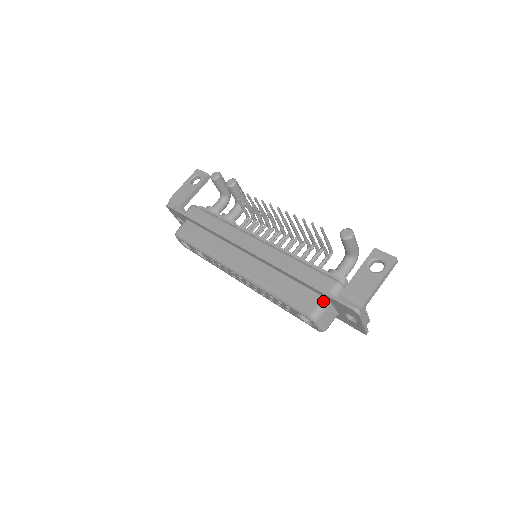
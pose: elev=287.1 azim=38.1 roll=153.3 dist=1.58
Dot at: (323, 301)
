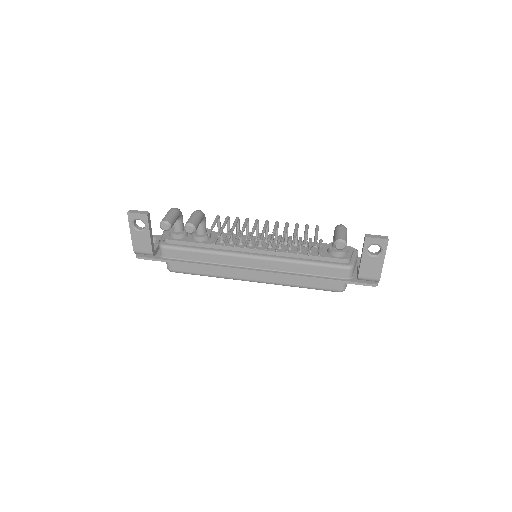
Dot at: occluded
